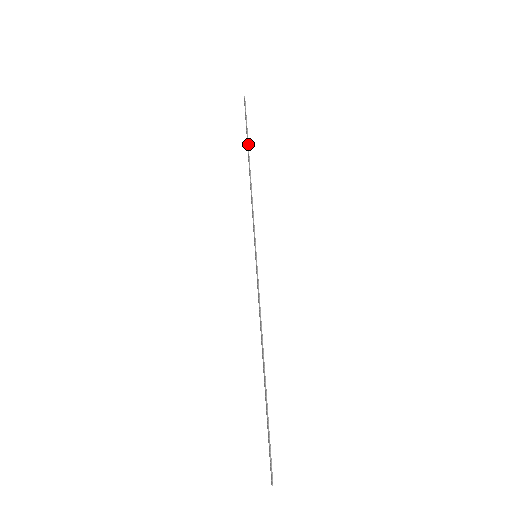
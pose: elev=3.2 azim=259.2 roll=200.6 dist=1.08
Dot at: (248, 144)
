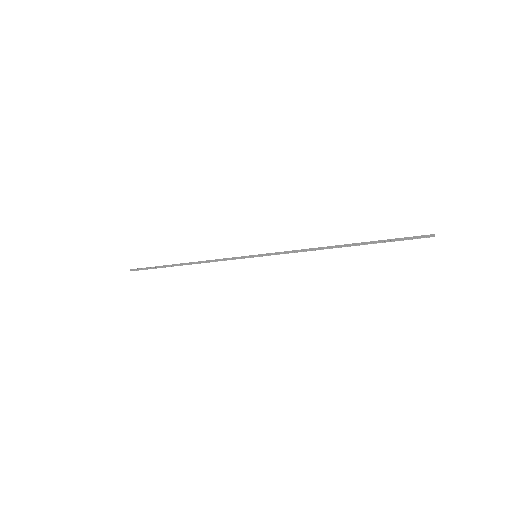
Dot at: (168, 265)
